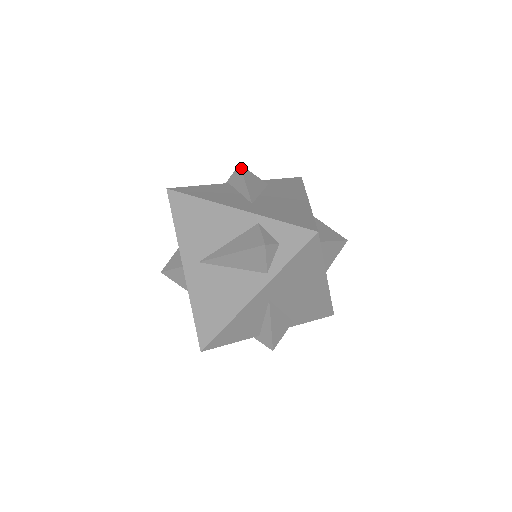
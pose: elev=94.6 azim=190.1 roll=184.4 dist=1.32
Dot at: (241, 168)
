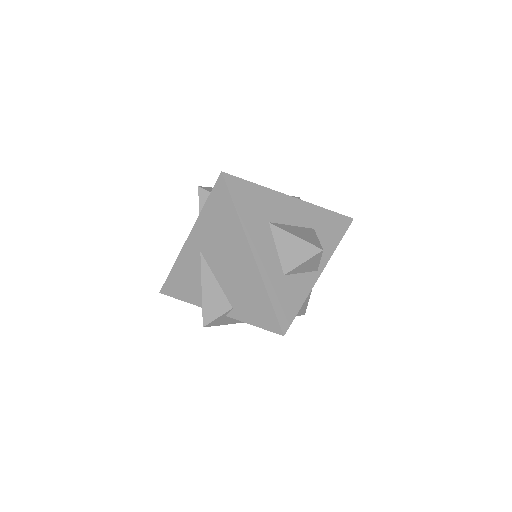
Dot at: occluded
